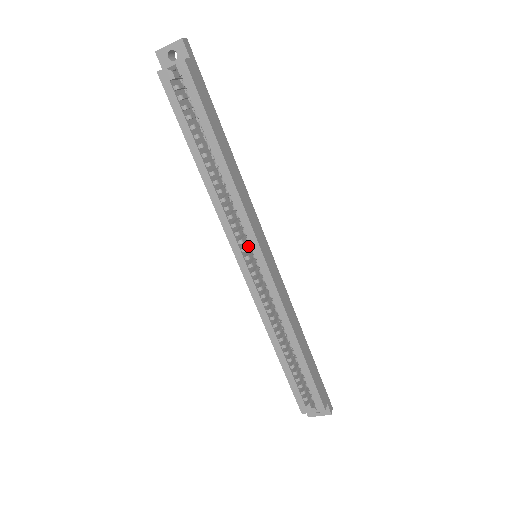
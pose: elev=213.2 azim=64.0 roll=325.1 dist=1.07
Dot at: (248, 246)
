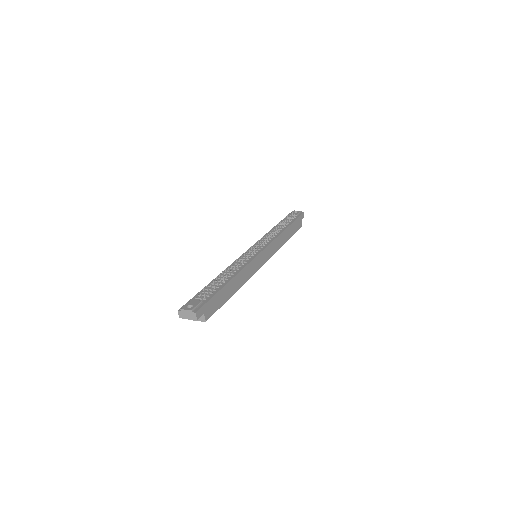
Dot at: occluded
